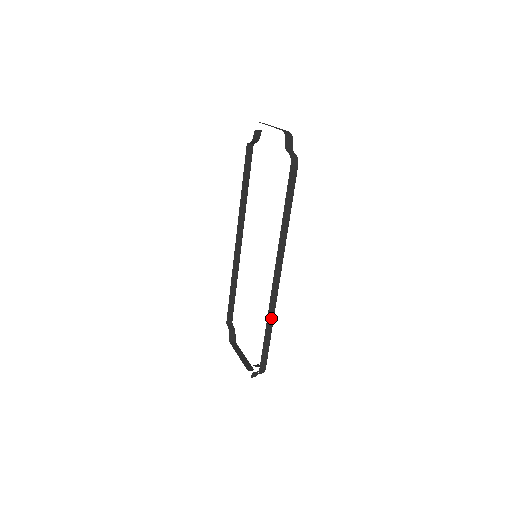
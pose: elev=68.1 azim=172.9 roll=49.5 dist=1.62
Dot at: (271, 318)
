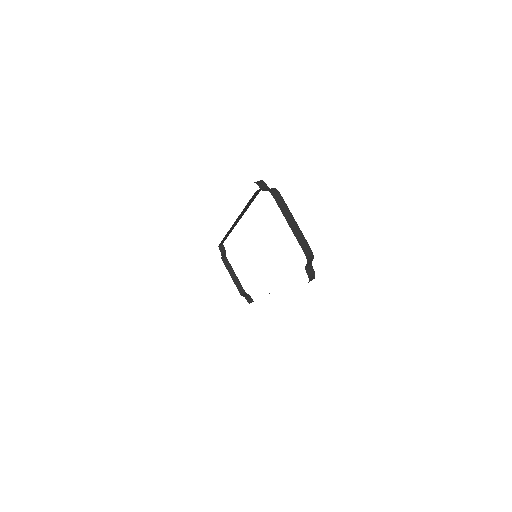
Dot at: occluded
